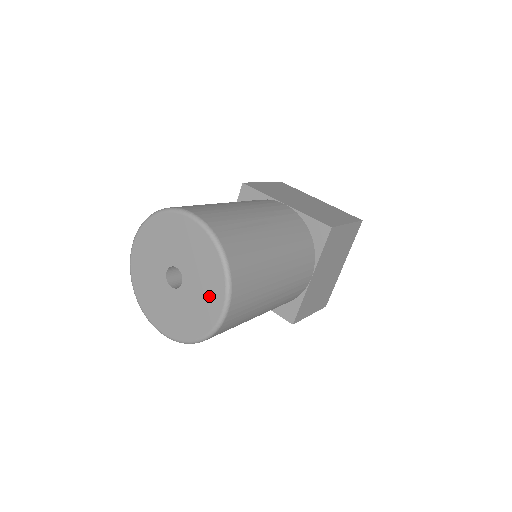
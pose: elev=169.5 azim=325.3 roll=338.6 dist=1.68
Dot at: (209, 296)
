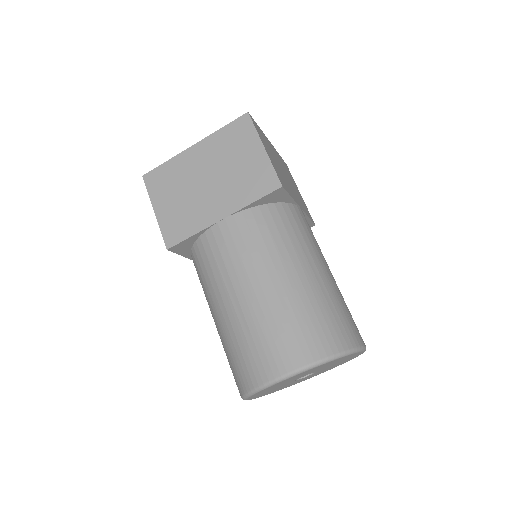
Dot at: occluded
